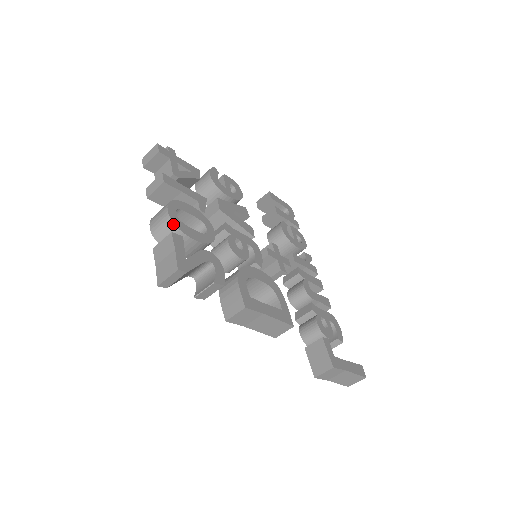
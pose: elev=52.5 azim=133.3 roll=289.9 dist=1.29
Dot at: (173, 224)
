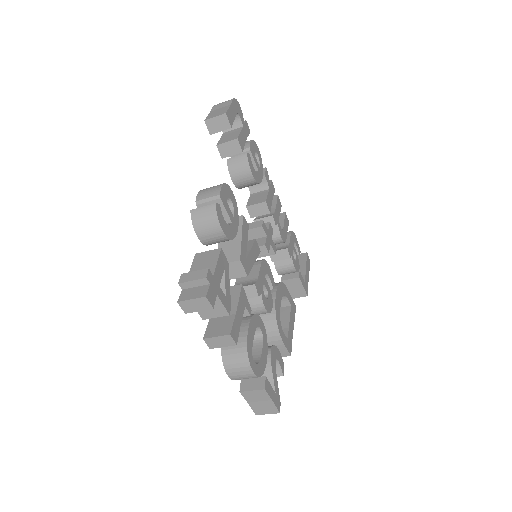
Dot at: occluded
